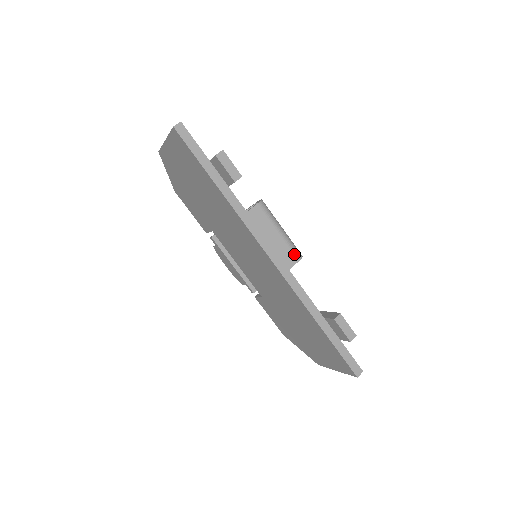
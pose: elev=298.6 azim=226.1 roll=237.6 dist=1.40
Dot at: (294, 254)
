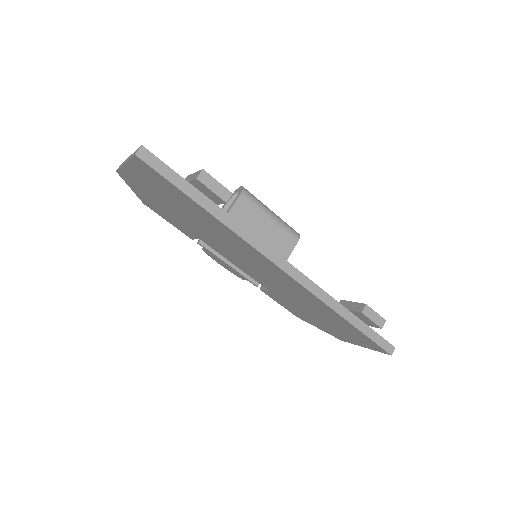
Dot at: (291, 236)
